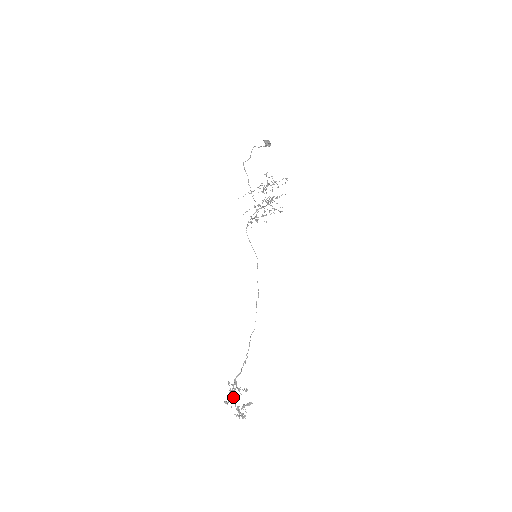
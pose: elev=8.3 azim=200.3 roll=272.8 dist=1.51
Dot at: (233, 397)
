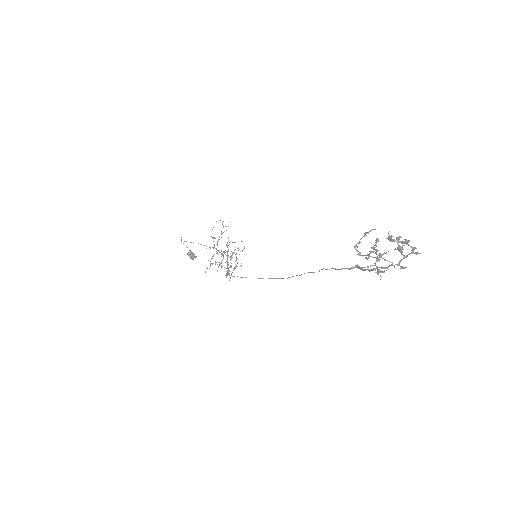
Dot at: (377, 256)
